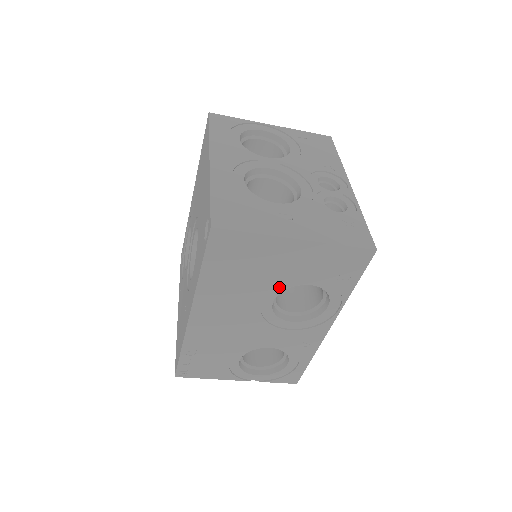
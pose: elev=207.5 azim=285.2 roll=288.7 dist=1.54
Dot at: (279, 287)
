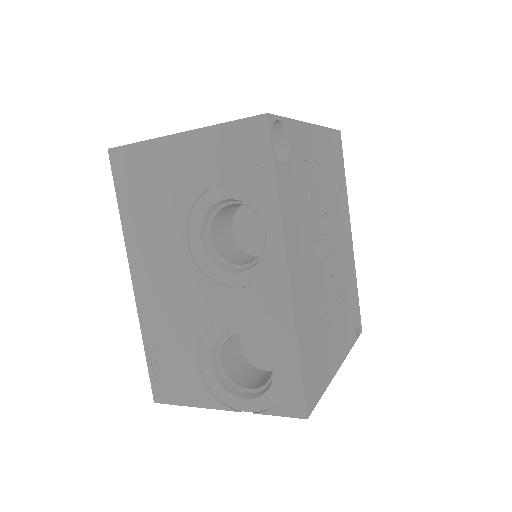
Dot at: (196, 213)
